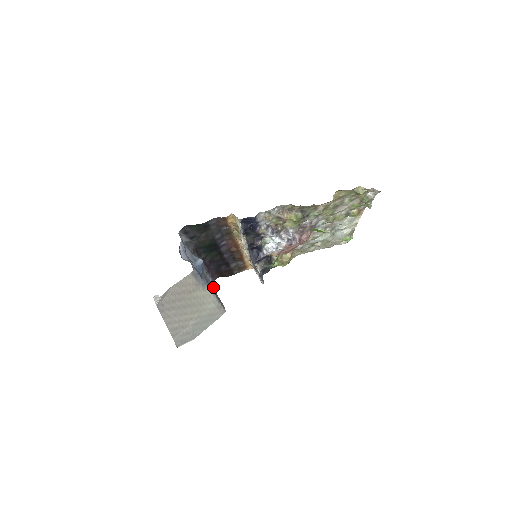
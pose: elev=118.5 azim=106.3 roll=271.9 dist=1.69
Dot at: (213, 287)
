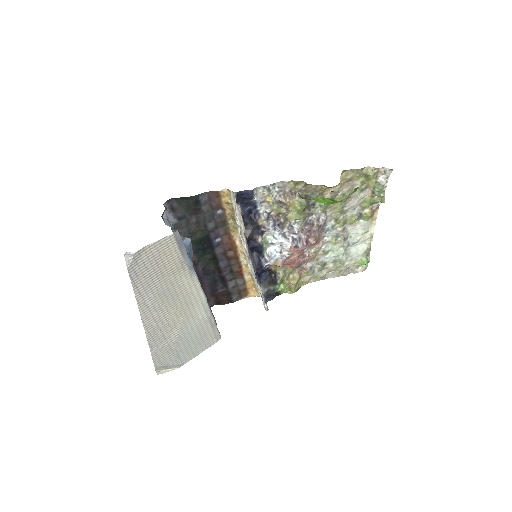
Dot at: occluded
